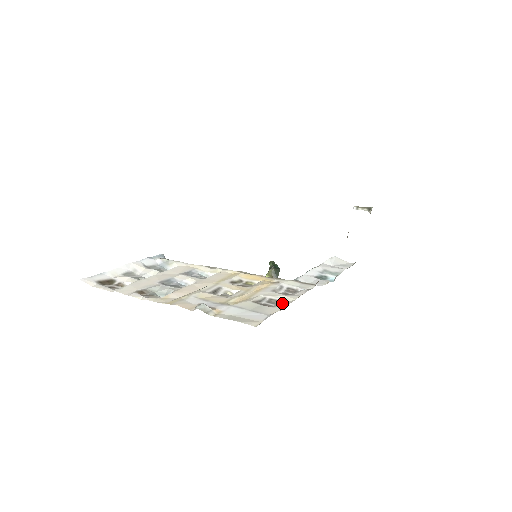
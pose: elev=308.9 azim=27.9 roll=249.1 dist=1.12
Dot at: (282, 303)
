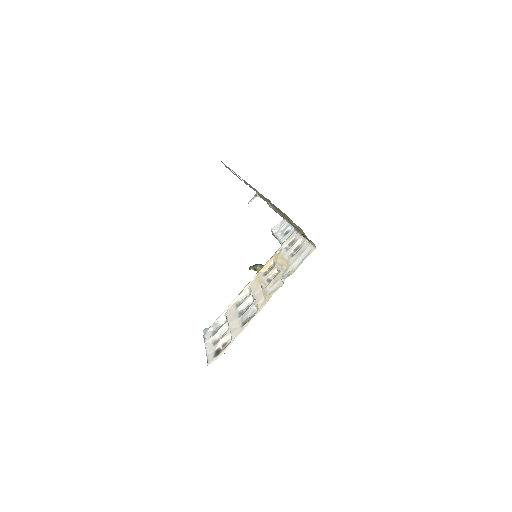
Dot at: (301, 243)
